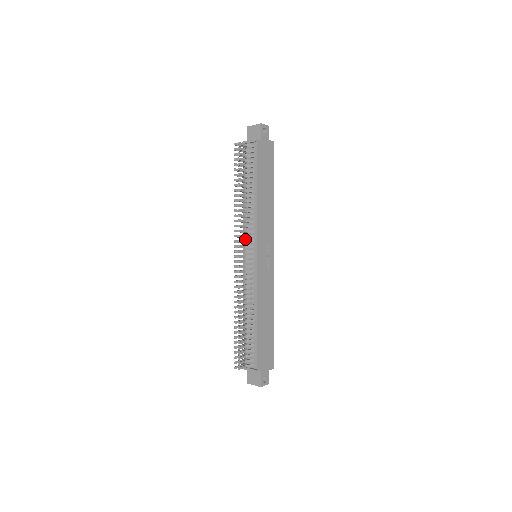
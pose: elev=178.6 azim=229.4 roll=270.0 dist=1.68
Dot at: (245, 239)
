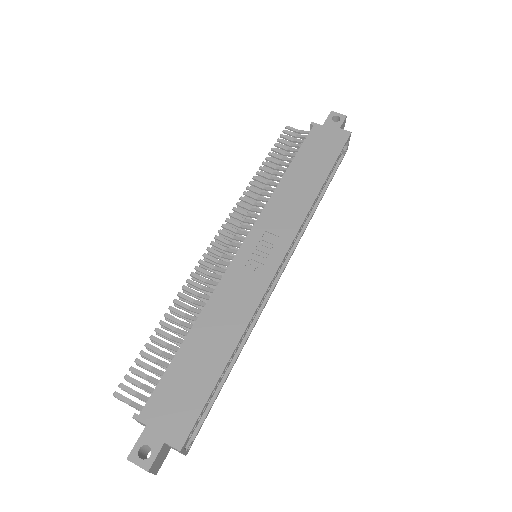
Dot at: occluded
